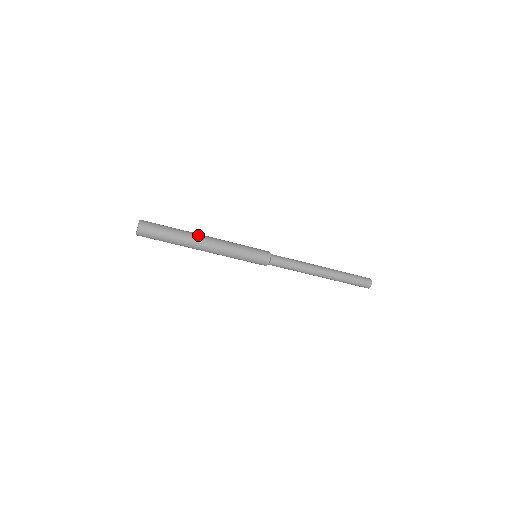
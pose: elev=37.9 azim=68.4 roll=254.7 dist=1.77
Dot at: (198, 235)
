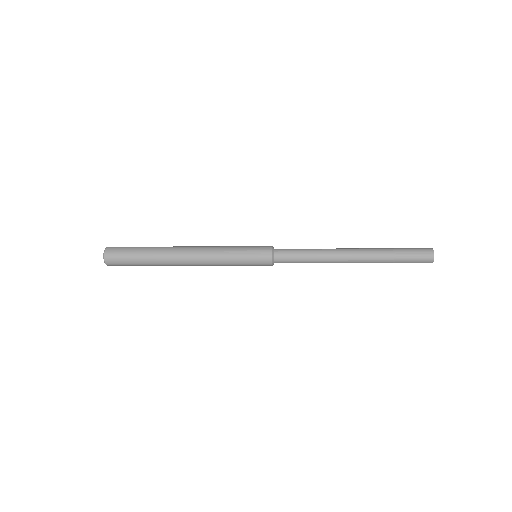
Dot at: (174, 261)
